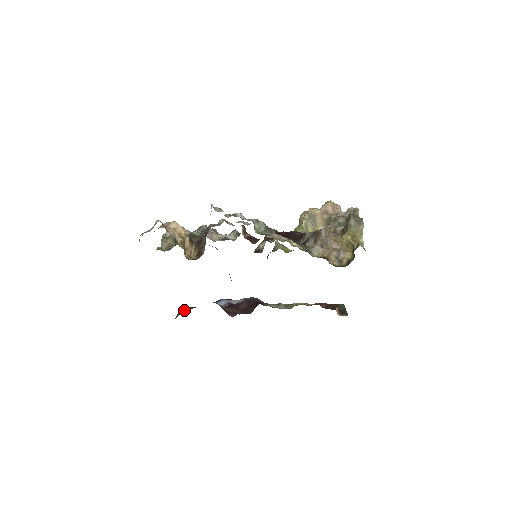
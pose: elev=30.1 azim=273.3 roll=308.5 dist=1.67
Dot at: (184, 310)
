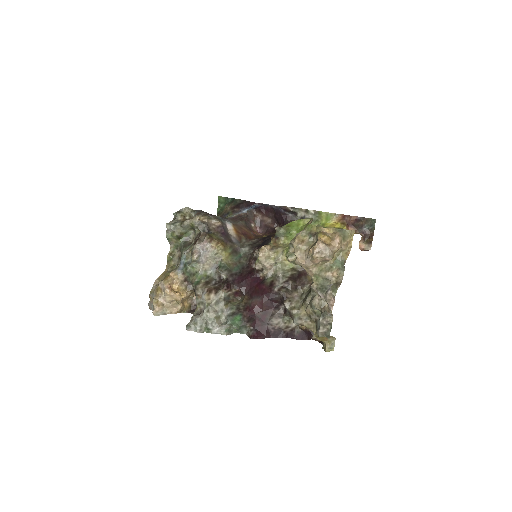
Dot at: (222, 202)
